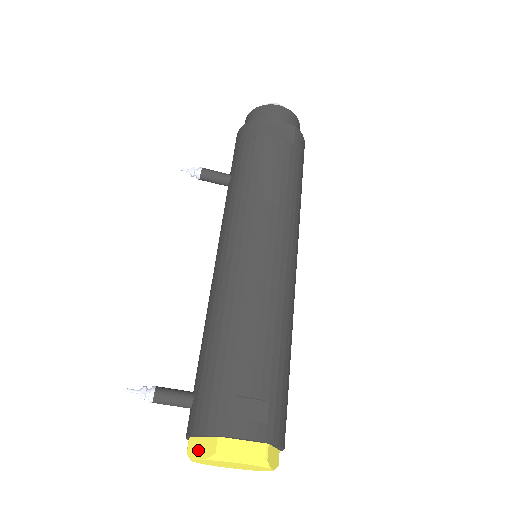
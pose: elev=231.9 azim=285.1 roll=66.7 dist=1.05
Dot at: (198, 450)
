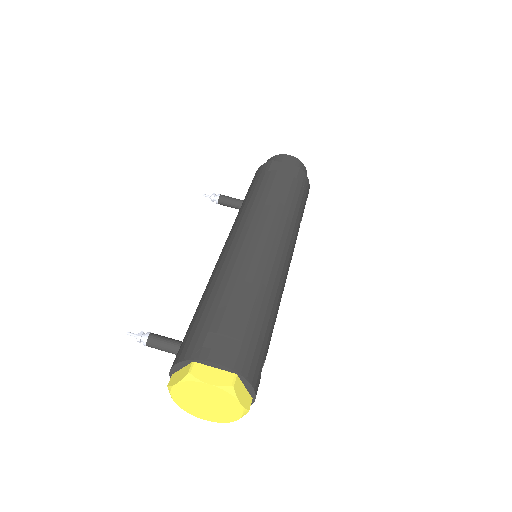
Dot at: (176, 378)
